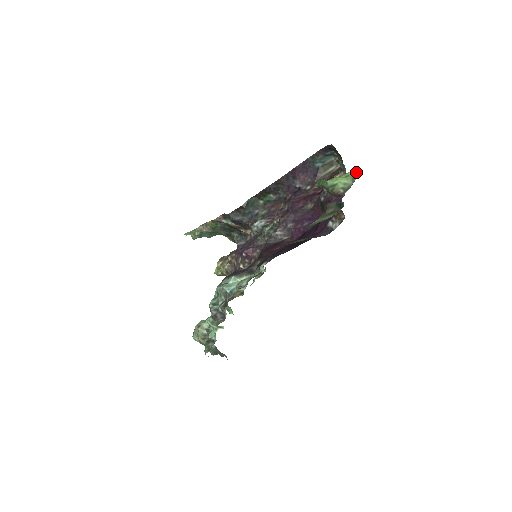
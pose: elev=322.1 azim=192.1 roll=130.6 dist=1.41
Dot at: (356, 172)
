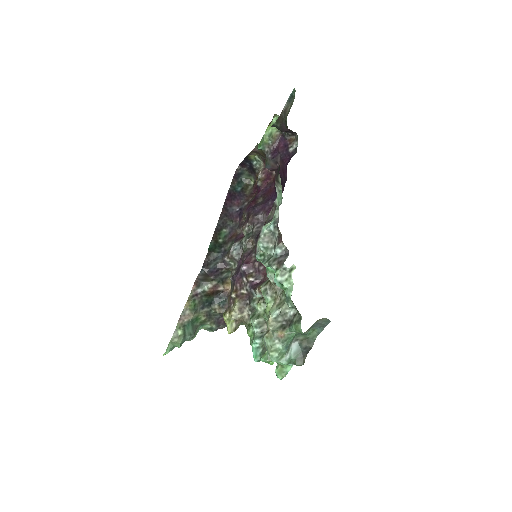
Dot at: (276, 118)
